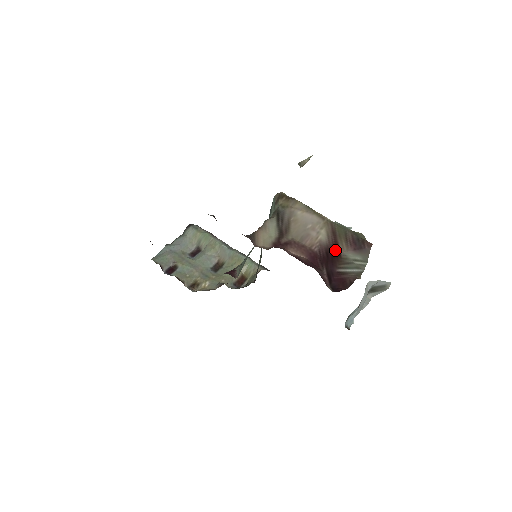
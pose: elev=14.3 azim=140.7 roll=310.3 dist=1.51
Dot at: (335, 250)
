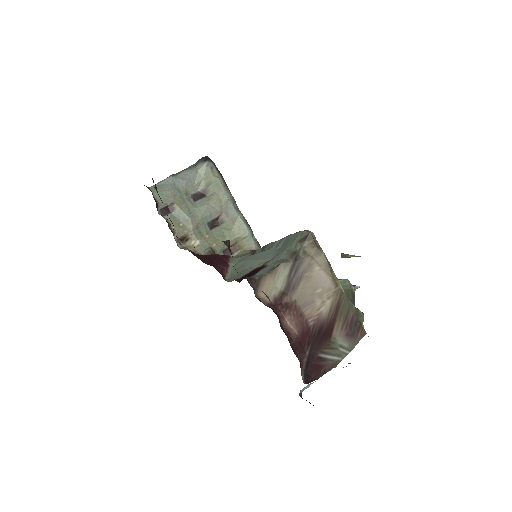
Dot at: (329, 329)
